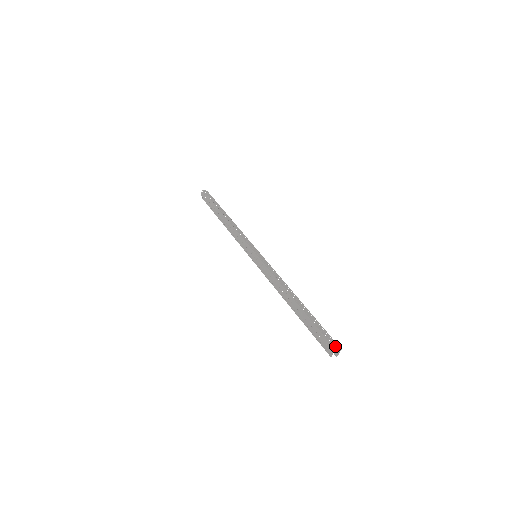
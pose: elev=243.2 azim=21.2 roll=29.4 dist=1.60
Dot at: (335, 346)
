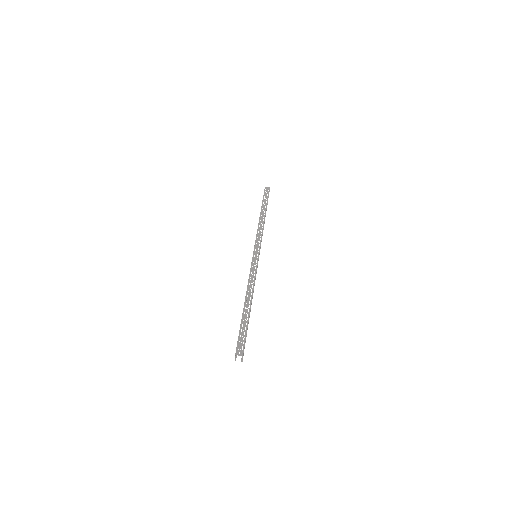
Dot at: occluded
